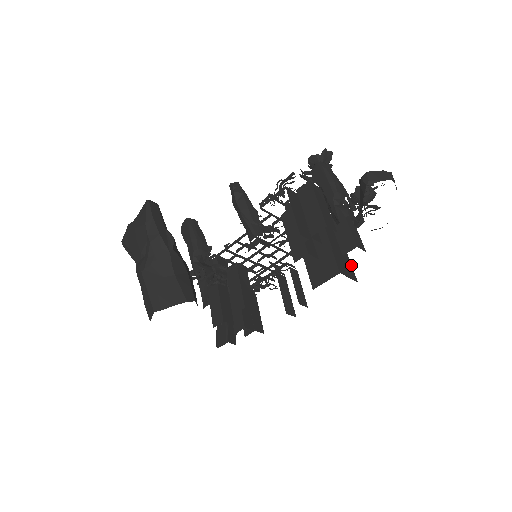
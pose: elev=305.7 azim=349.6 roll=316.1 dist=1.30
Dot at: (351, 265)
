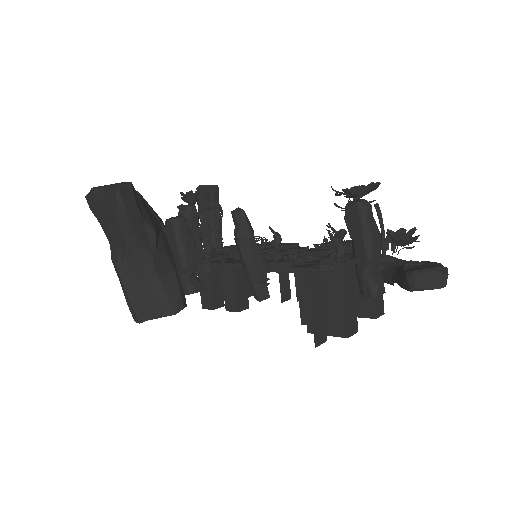
Dot at: occluded
